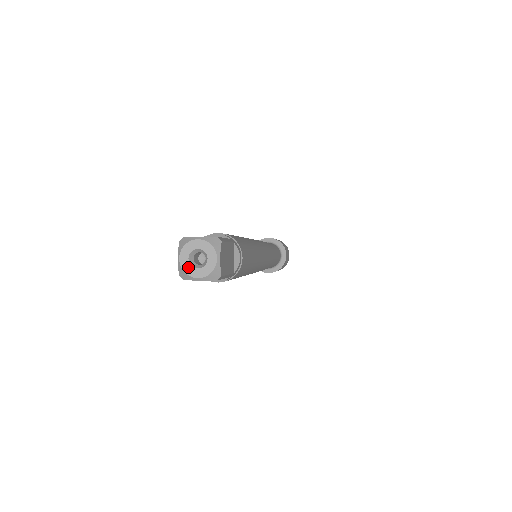
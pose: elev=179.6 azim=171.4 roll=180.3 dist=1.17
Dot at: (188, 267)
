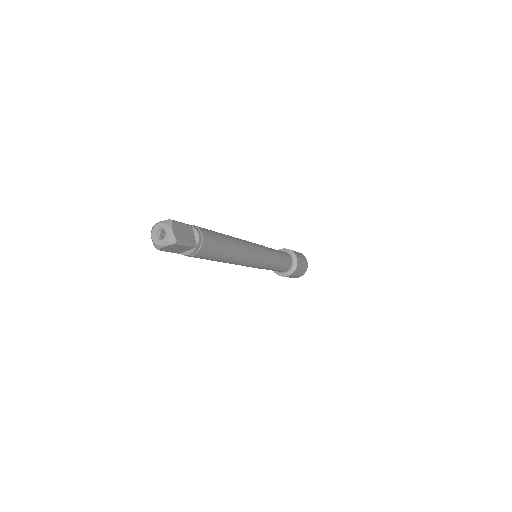
Dot at: (157, 241)
